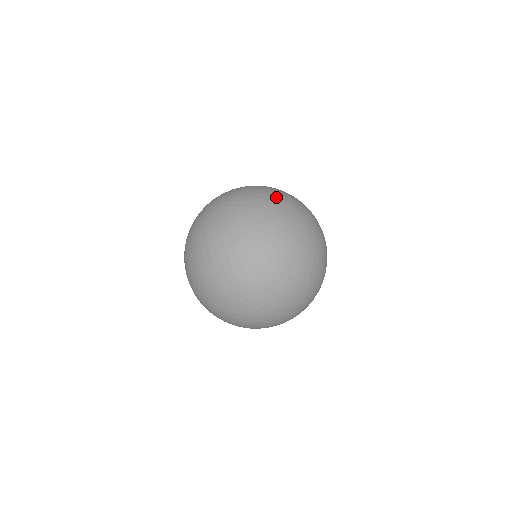
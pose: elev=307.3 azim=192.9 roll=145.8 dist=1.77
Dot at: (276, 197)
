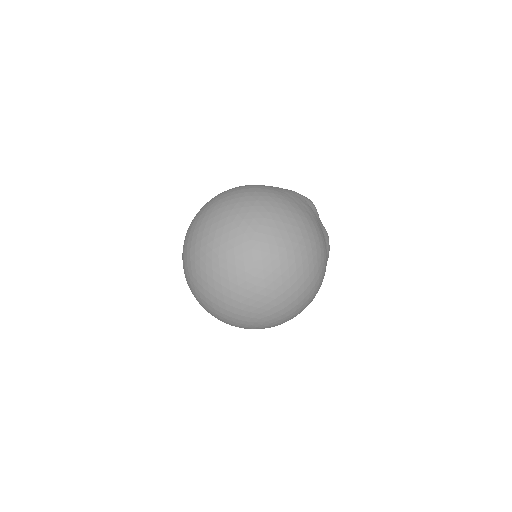
Dot at: (250, 204)
